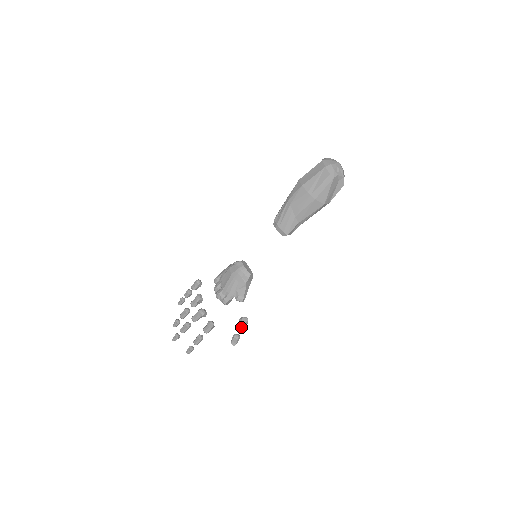
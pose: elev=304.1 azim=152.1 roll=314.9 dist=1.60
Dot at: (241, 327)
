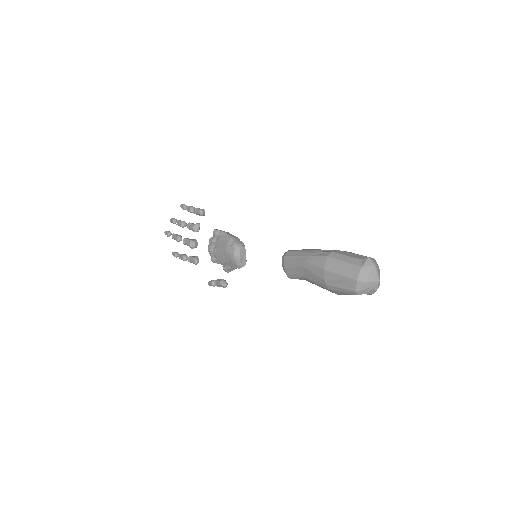
Dot at: (218, 286)
